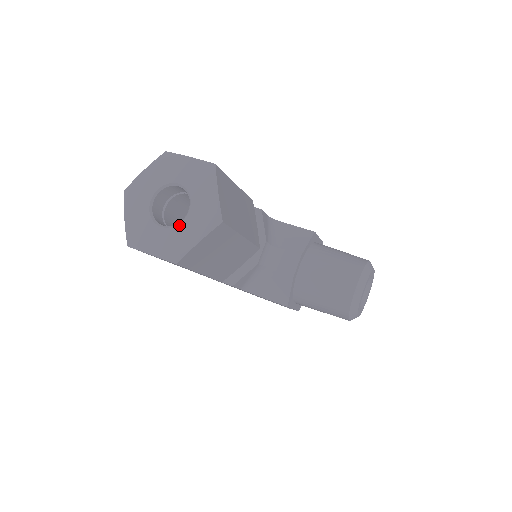
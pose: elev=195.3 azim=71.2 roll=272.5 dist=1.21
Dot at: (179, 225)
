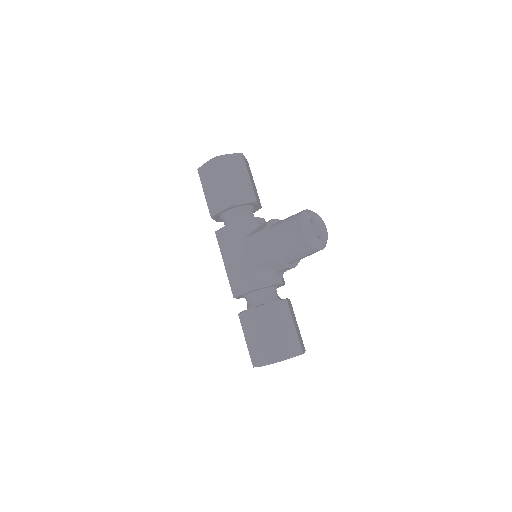
Dot at: occluded
